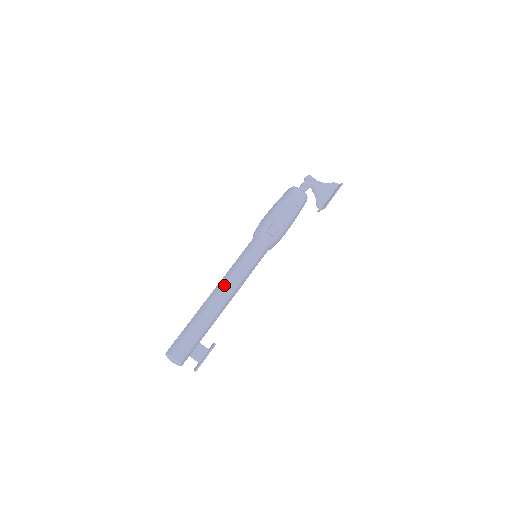
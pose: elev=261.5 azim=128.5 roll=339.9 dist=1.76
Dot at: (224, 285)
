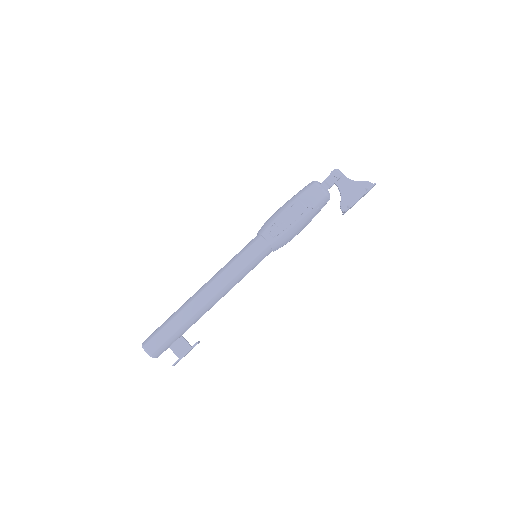
Dot at: (210, 283)
